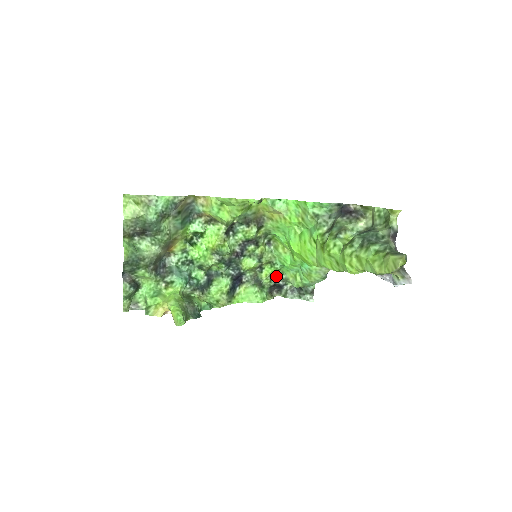
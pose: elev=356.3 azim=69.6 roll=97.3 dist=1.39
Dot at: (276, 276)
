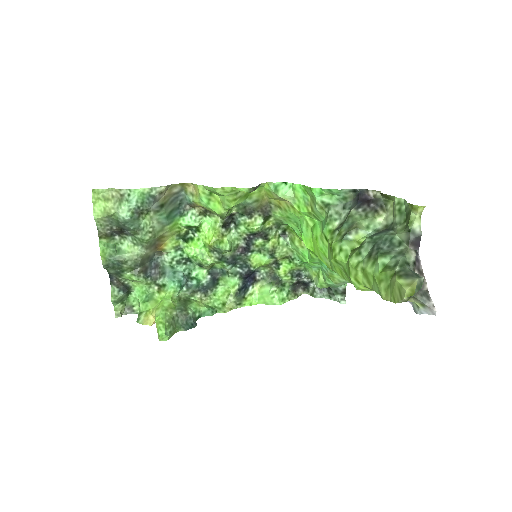
Dot at: (298, 272)
